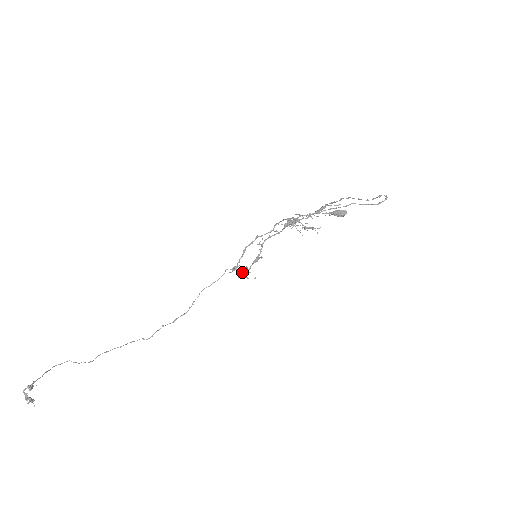
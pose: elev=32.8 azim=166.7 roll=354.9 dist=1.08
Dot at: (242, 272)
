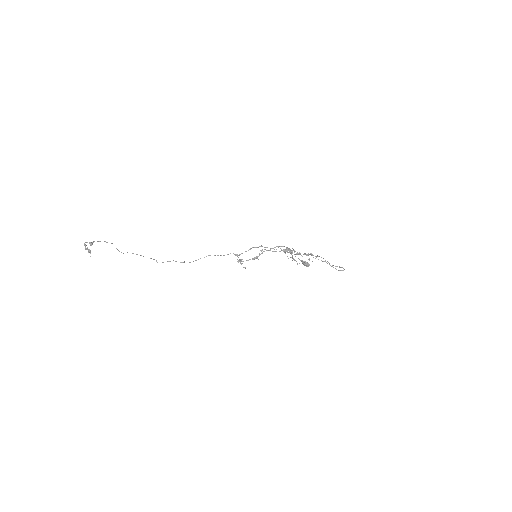
Dot at: (240, 260)
